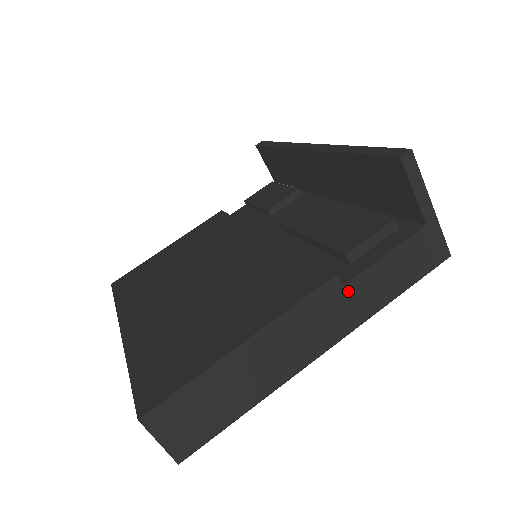
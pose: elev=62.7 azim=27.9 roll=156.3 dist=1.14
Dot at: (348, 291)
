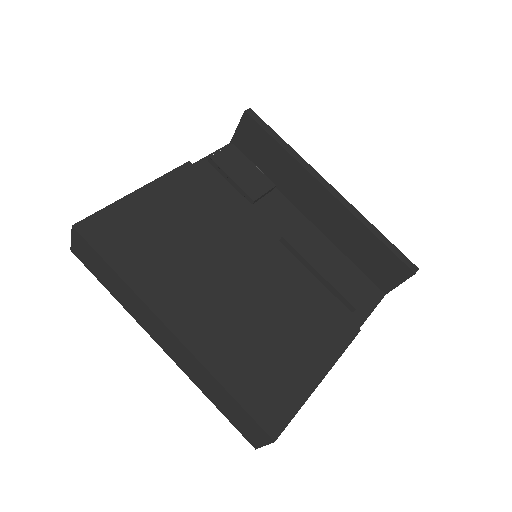
Dot at: occluded
